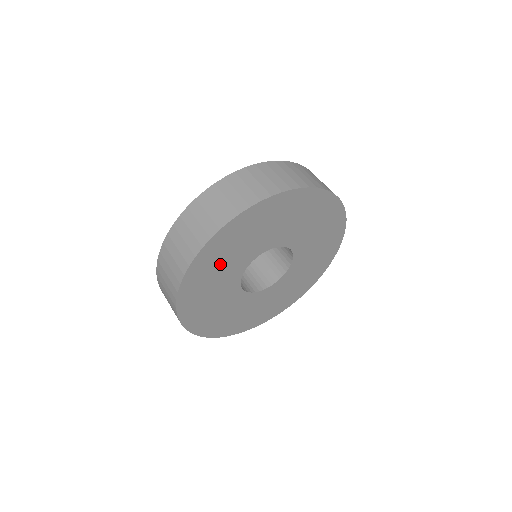
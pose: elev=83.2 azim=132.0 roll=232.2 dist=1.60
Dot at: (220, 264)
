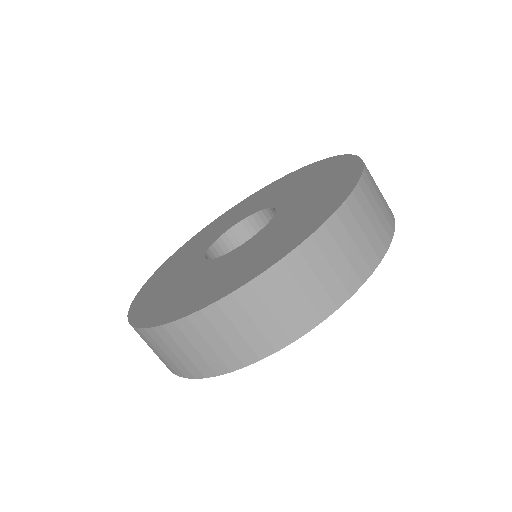
Dot at: occluded
